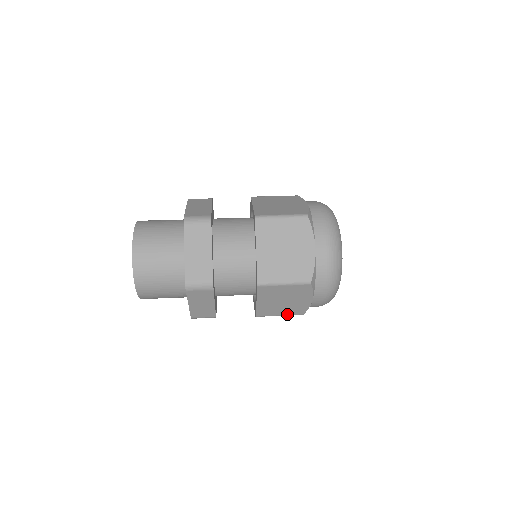
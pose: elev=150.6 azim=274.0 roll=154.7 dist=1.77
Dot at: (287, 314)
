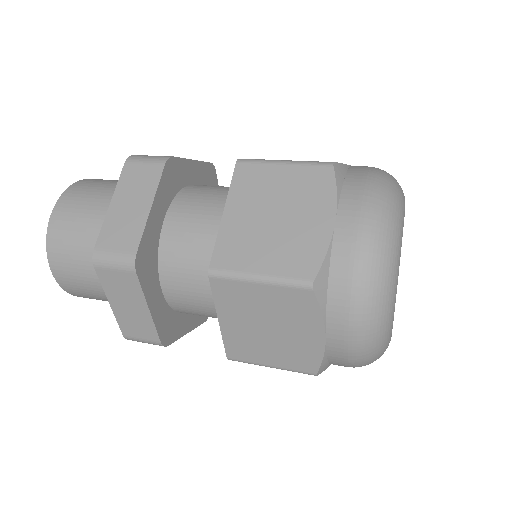
Dot at: occluded
